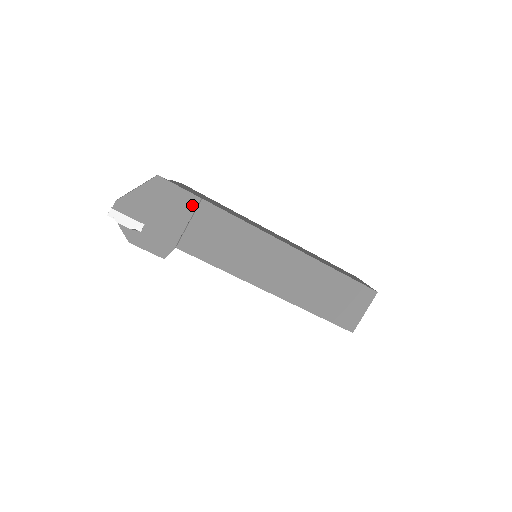
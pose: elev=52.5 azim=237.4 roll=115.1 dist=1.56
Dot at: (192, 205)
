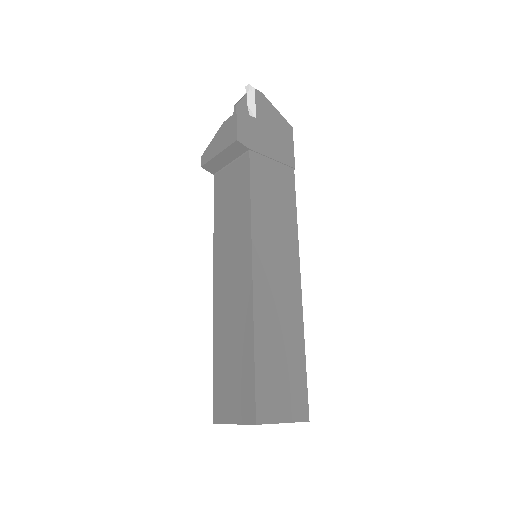
Dot at: (287, 161)
